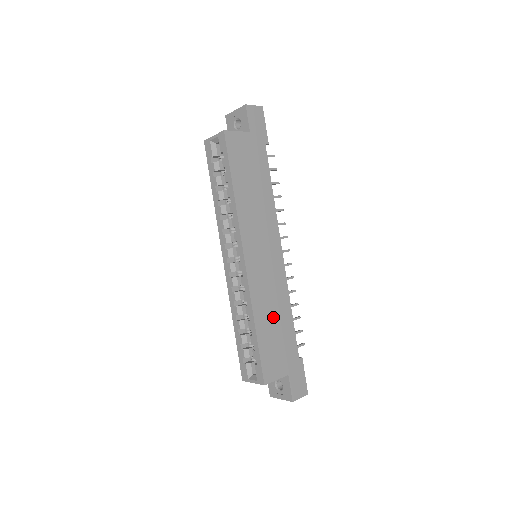
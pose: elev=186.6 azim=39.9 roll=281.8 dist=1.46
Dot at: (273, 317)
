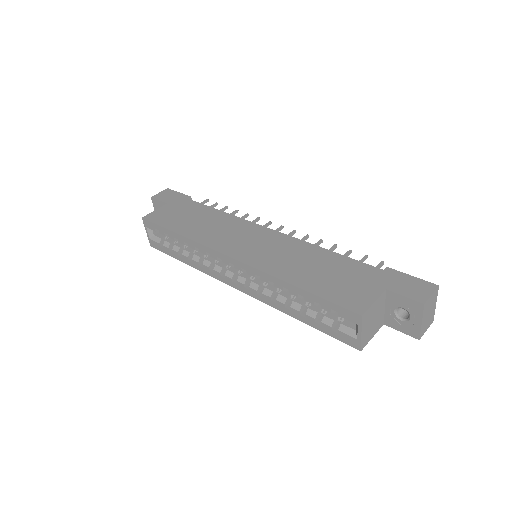
Dot at: (309, 267)
